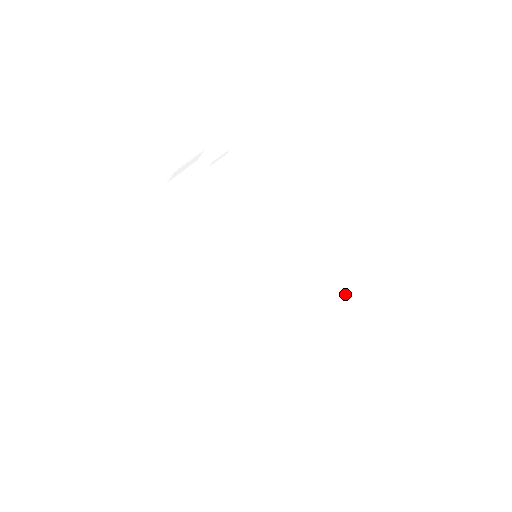
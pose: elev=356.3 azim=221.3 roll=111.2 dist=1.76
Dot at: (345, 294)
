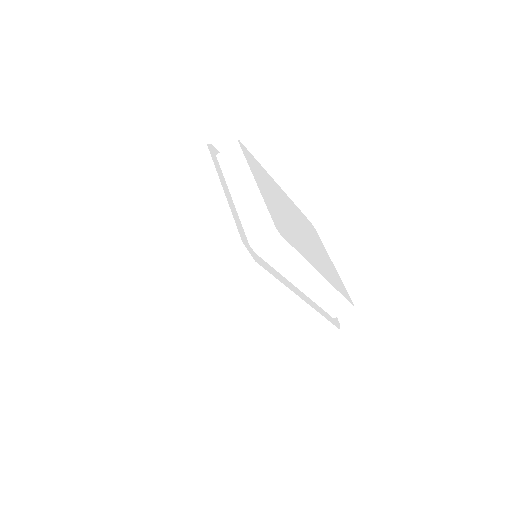
Dot at: (306, 218)
